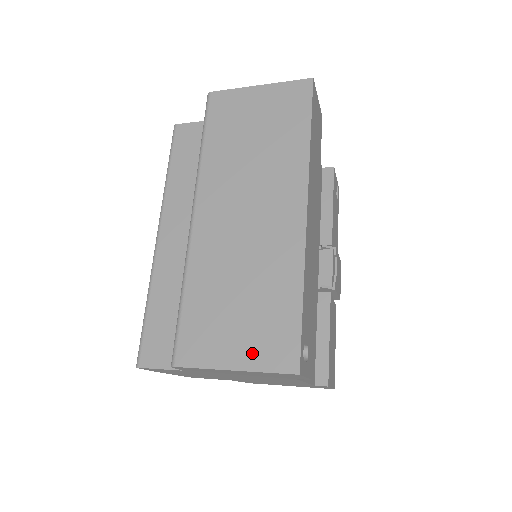
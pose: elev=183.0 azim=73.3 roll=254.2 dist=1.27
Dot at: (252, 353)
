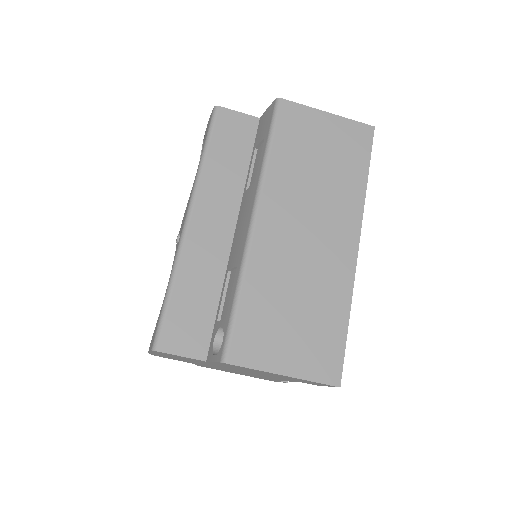
Dot at: (302, 362)
